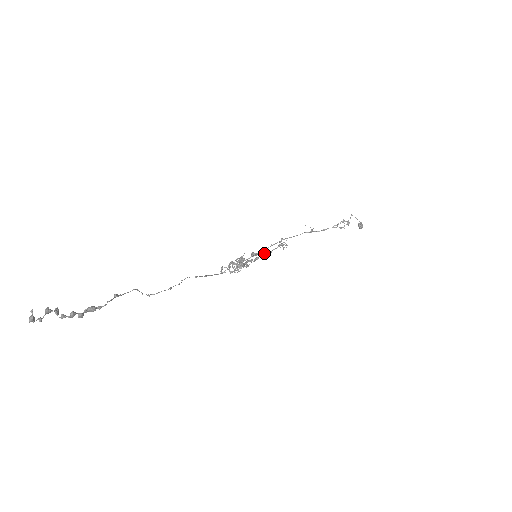
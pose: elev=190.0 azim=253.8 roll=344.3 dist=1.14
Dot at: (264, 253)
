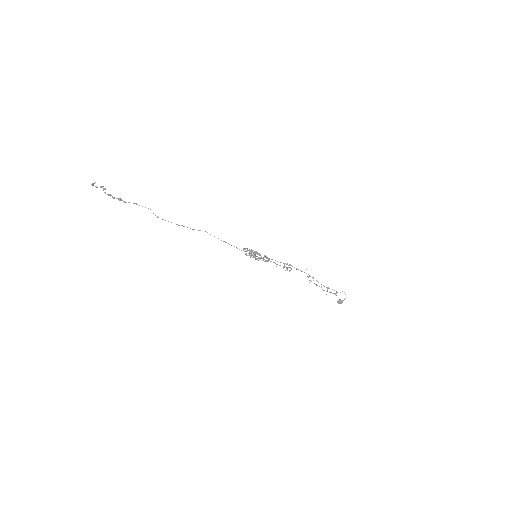
Dot at: (273, 262)
